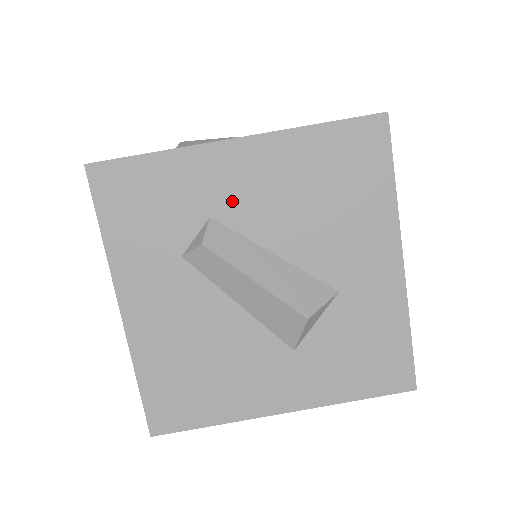
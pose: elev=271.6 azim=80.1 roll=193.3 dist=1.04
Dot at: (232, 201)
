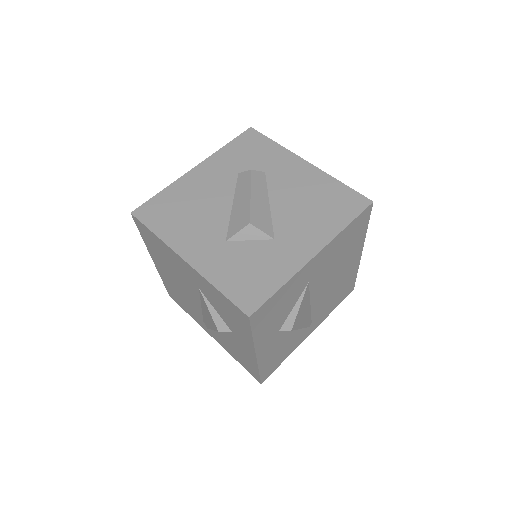
Dot at: (279, 175)
